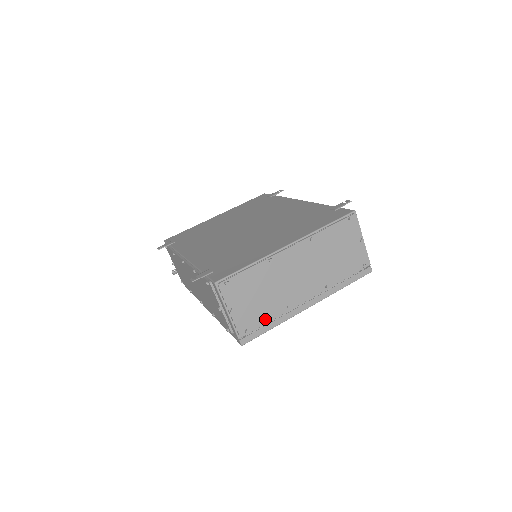
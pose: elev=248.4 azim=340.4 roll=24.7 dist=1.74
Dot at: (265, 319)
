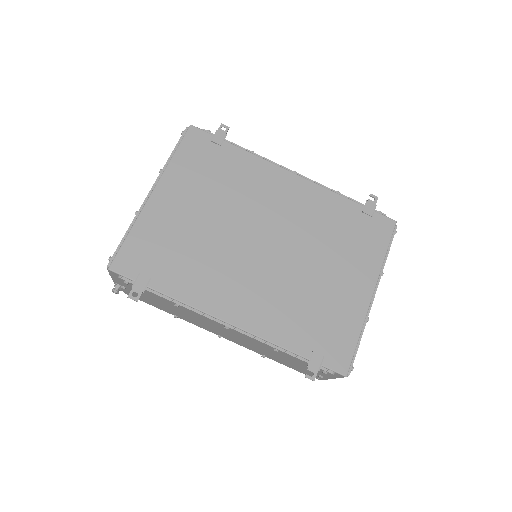
Dot at: occluded
